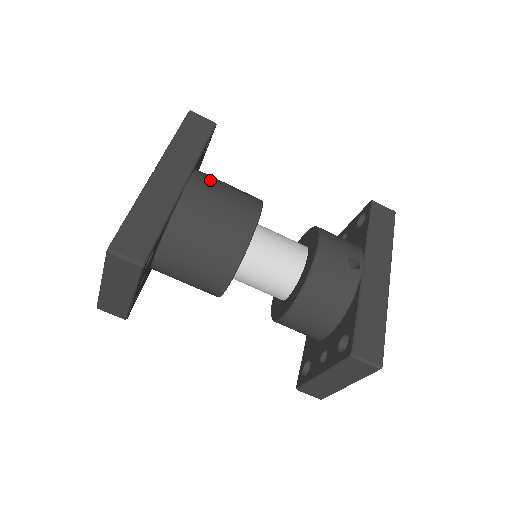
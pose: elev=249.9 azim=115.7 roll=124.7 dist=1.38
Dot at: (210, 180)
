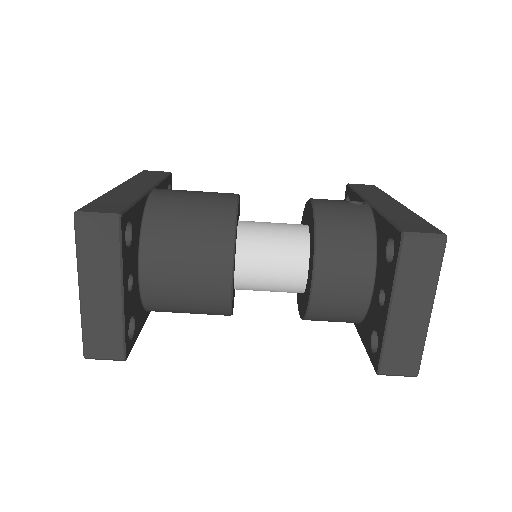
Dot at: occluded
